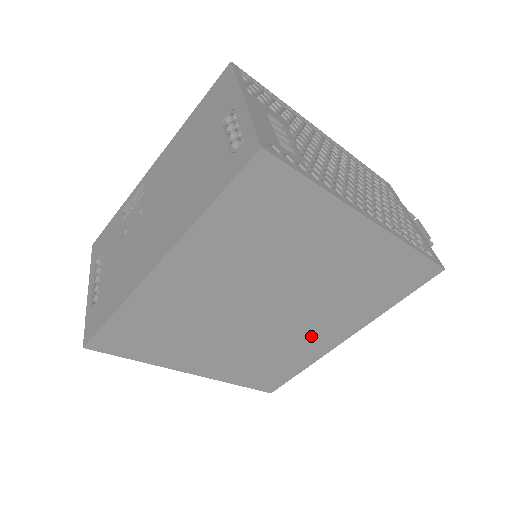
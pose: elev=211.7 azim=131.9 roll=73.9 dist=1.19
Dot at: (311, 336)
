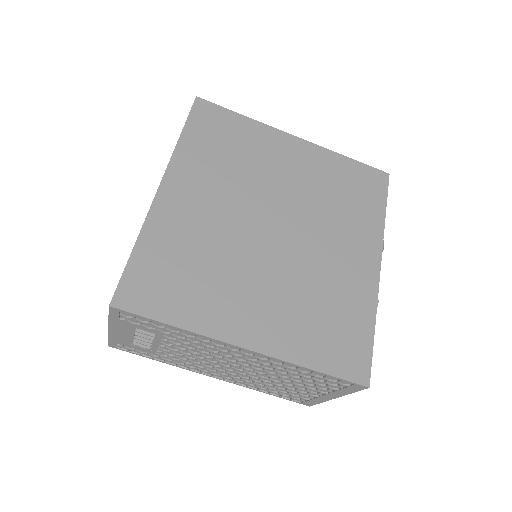
Dot at: (341, 266)
